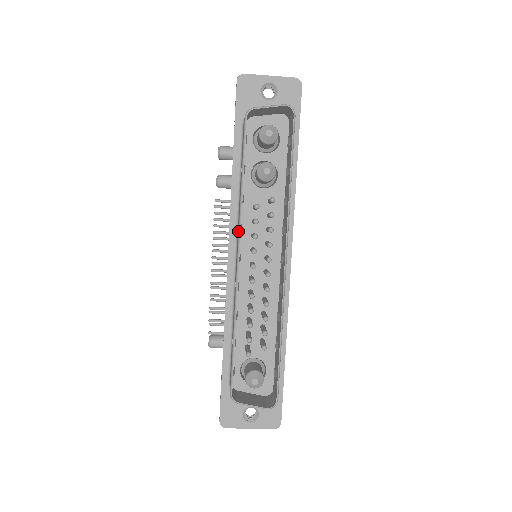
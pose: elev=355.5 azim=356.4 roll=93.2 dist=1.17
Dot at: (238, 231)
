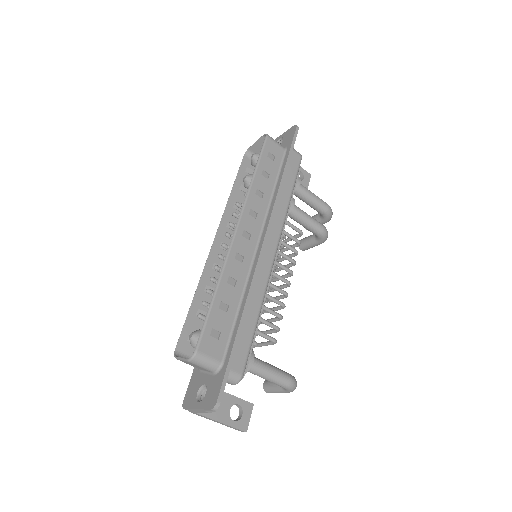
Dot at: (223, 225)
